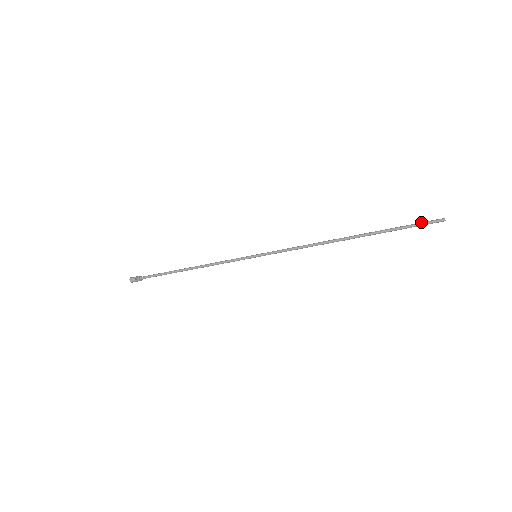
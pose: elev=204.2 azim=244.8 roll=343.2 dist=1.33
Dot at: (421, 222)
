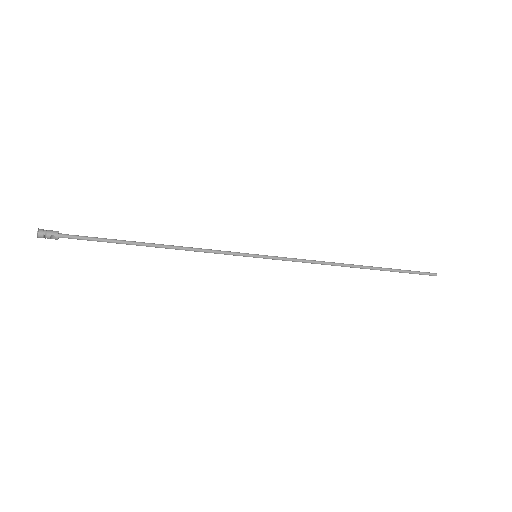
Dot at: (421, 272)
